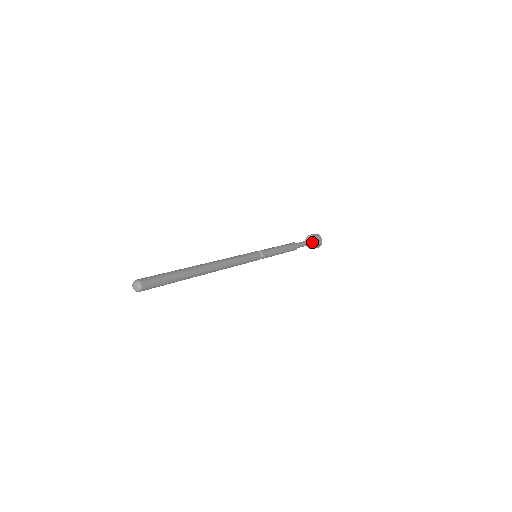
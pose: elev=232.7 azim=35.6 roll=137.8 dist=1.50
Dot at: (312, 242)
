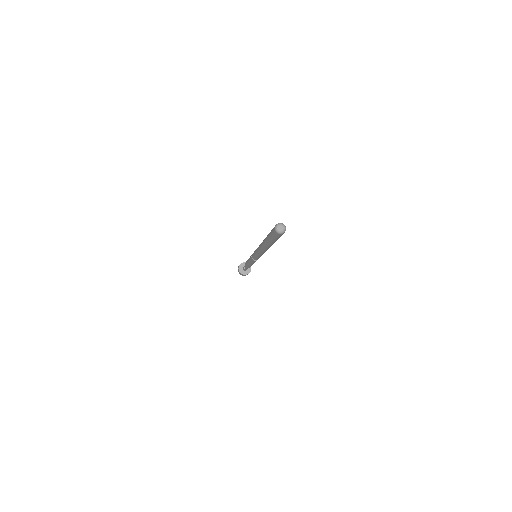
Dot at: occluded
